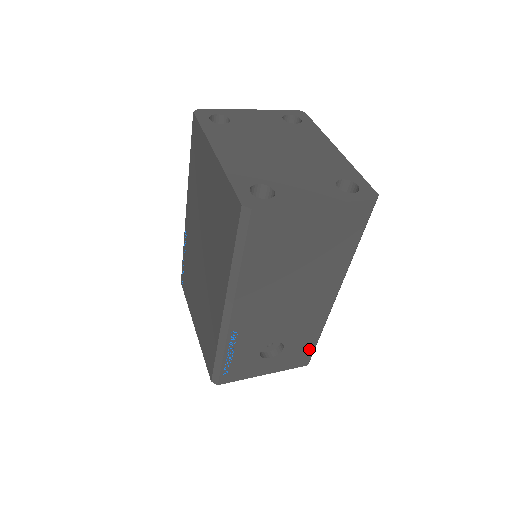
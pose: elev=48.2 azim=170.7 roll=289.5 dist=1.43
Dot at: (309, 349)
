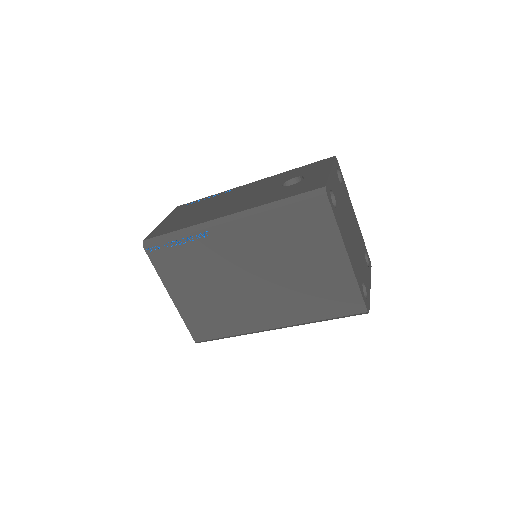
Dot at: occluded
